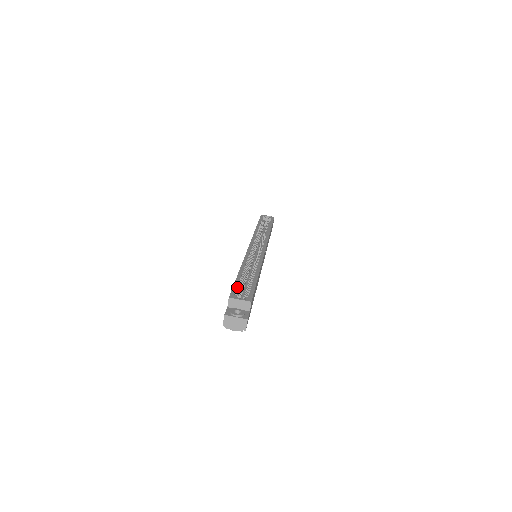
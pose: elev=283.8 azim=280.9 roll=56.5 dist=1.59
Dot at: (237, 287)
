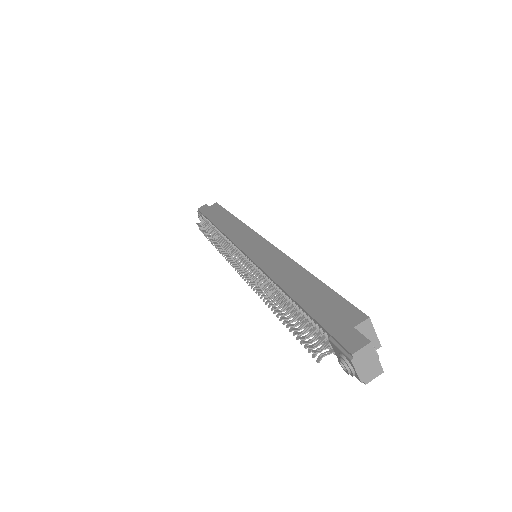
Dot at: occluded
